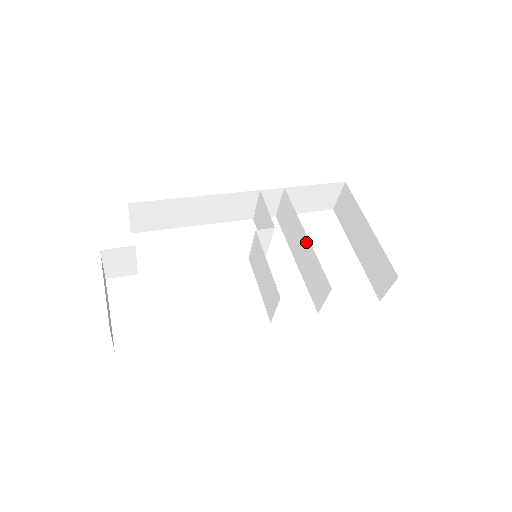
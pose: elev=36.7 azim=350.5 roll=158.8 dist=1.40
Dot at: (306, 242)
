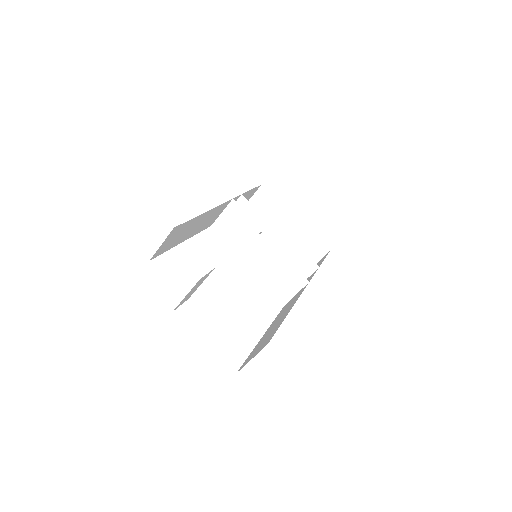
Dot at: (280, 237)
